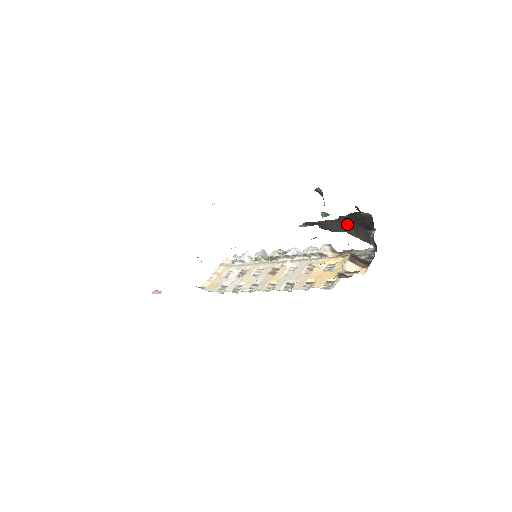
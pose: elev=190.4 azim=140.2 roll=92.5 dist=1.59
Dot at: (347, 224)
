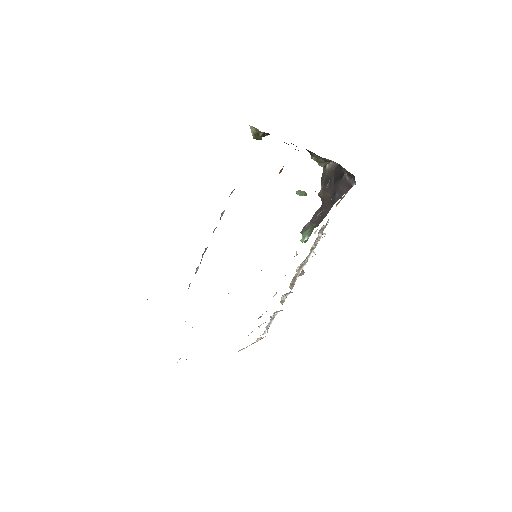
Dot at: (329, 196)
